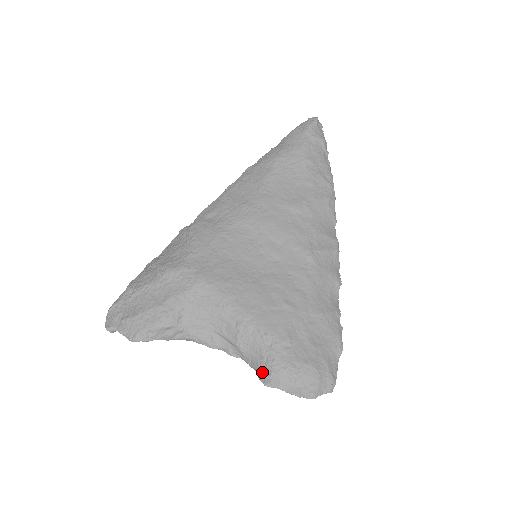
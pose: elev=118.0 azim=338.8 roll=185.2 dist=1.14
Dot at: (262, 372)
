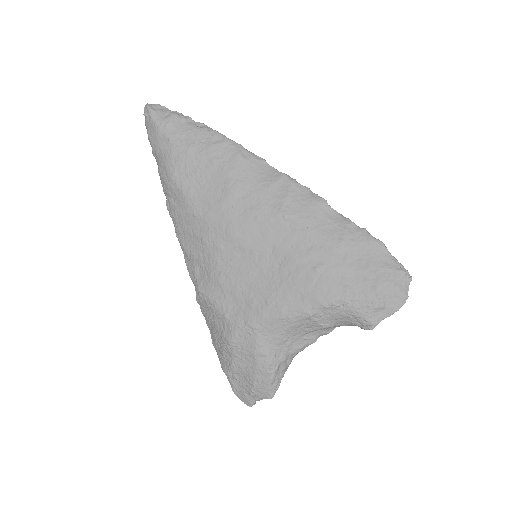
Dot at: (360, 325)
